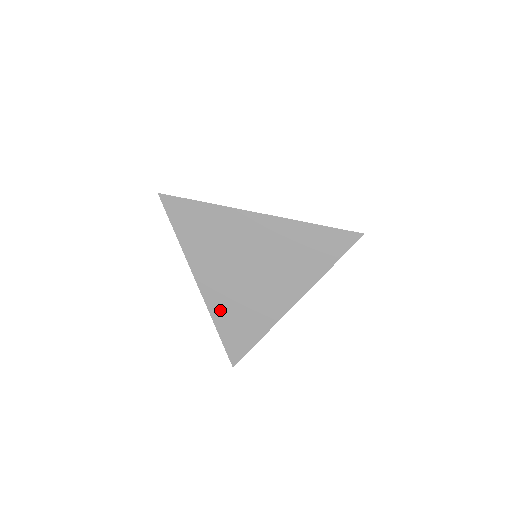
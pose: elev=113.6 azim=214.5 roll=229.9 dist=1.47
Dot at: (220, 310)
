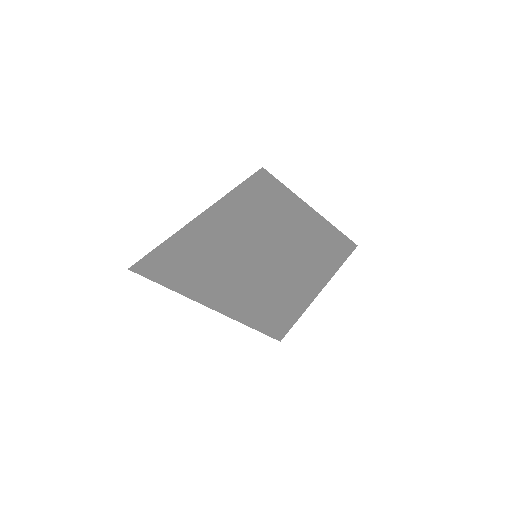
Dot at: (189, 231)
